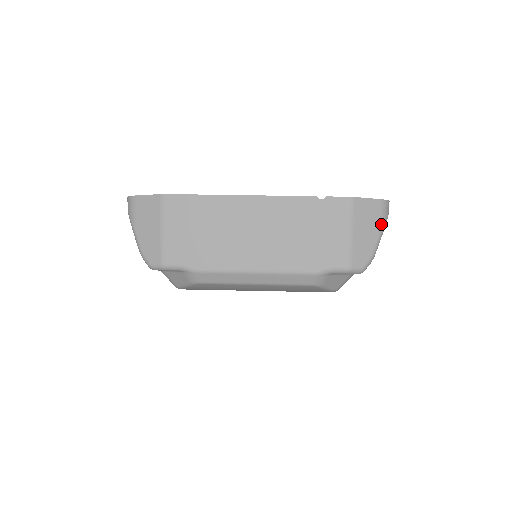
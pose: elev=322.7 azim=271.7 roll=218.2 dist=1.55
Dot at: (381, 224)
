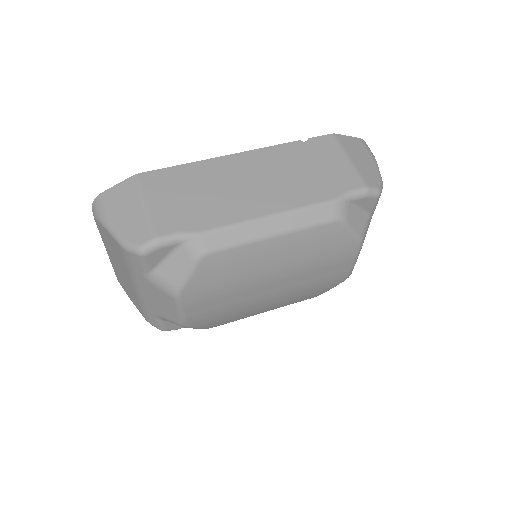
Dot at: (371, 156)
